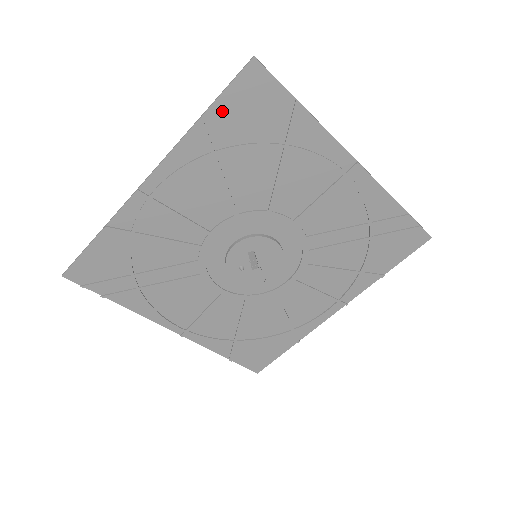
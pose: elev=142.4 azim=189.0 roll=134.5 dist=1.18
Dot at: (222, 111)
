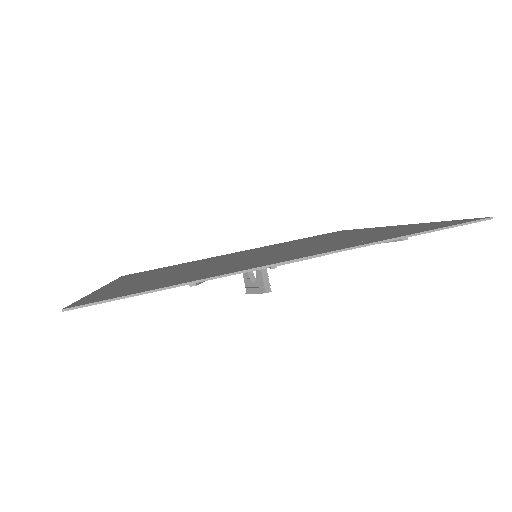
Dot at: occluded
